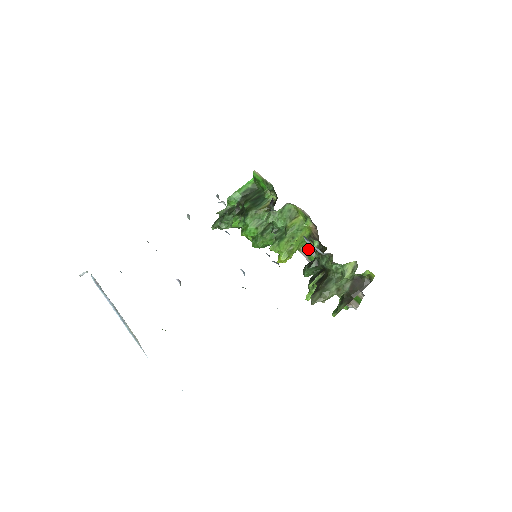
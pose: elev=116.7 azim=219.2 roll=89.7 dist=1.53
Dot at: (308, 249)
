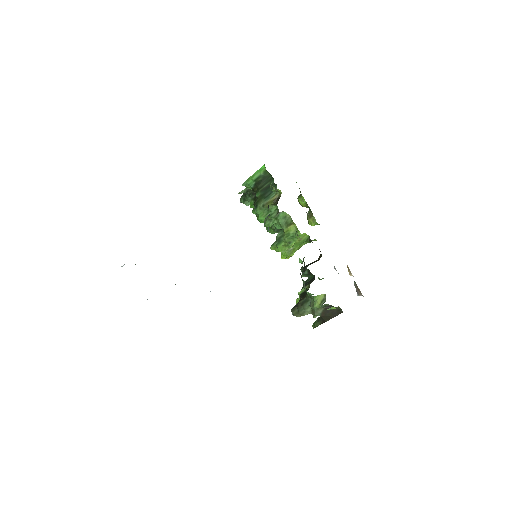
Dot at: occluded
